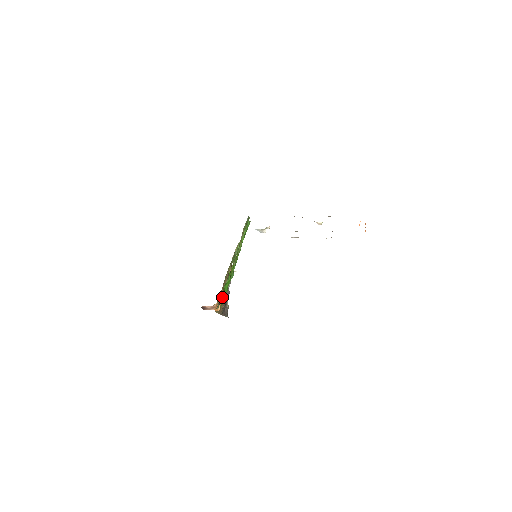
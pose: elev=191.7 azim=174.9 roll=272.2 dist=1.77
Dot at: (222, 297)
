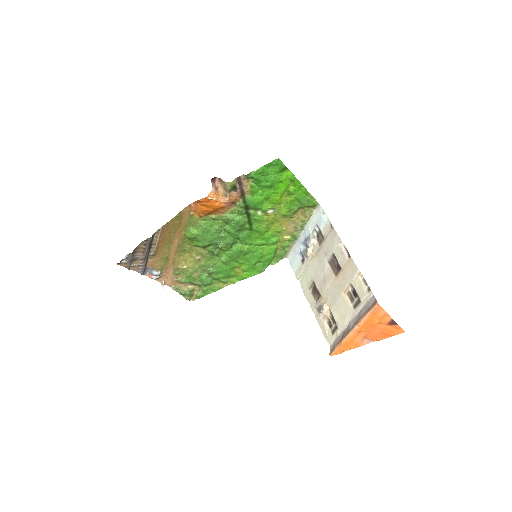
Dot at: (225, 203)
